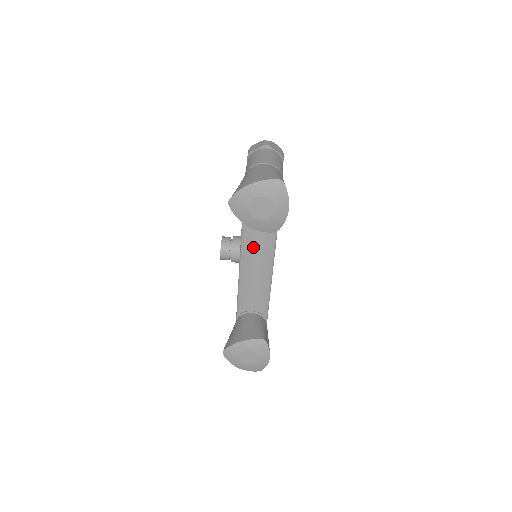
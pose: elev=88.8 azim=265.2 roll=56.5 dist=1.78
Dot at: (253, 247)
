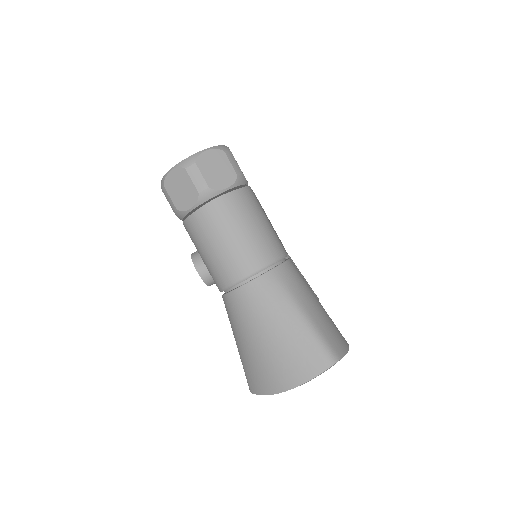
Dot at: occluded
